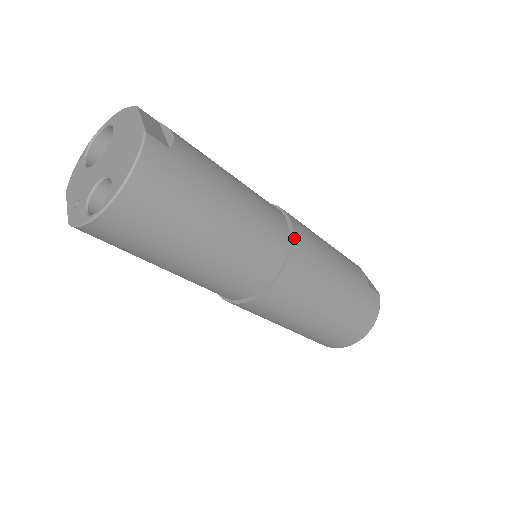
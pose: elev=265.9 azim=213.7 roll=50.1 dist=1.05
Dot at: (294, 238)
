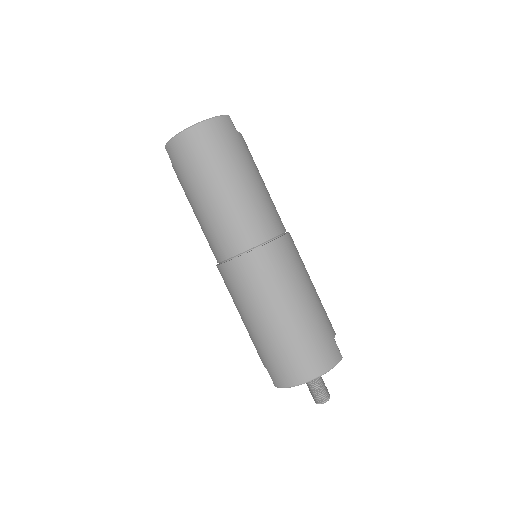
Dot at: (285, 236)
